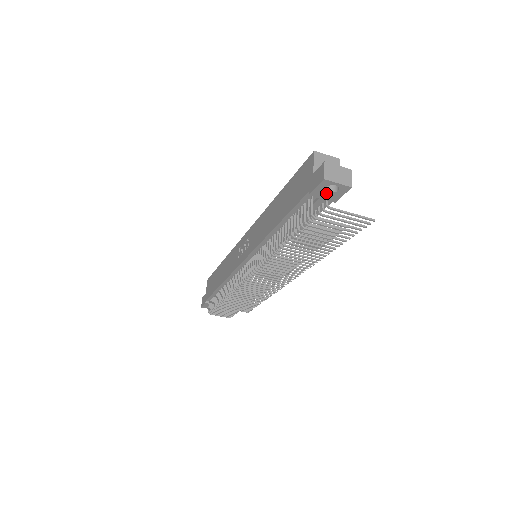
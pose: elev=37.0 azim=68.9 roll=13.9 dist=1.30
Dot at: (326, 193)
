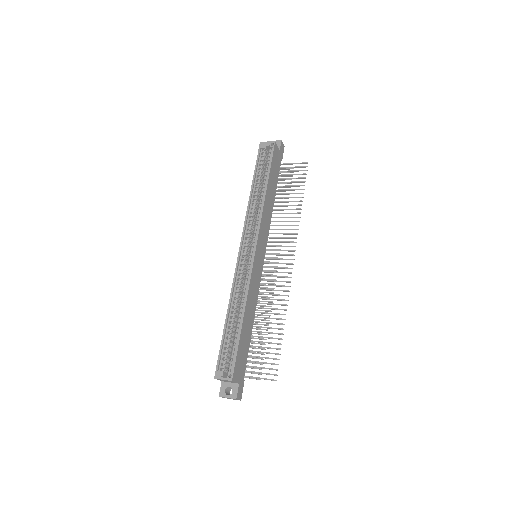
Dot at: occluded
